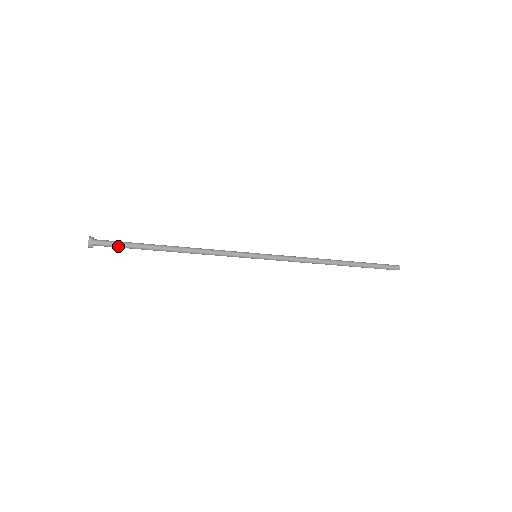
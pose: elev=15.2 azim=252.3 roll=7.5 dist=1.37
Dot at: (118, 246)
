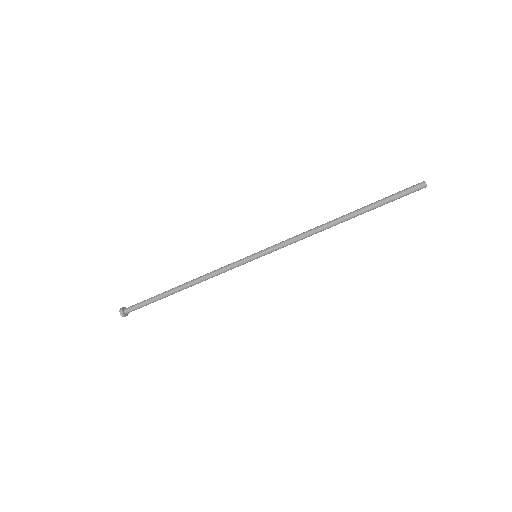
Dot at: (141, 303)
